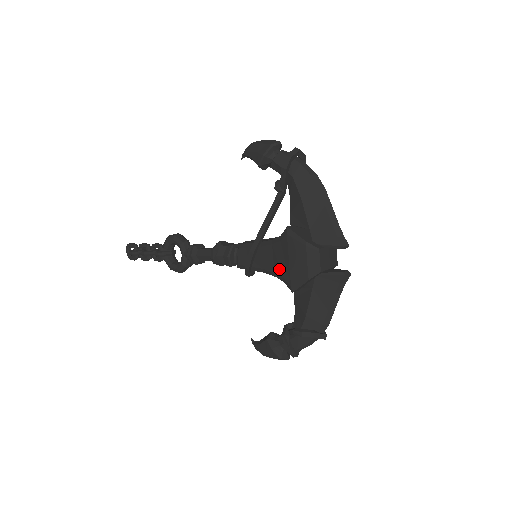
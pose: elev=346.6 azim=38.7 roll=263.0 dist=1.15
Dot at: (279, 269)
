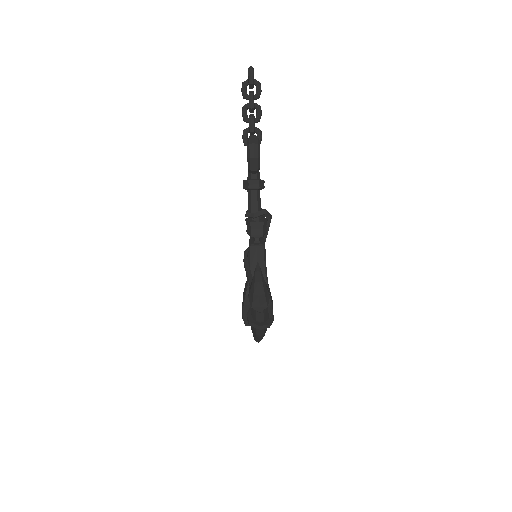
Dot at: (245, 285)
